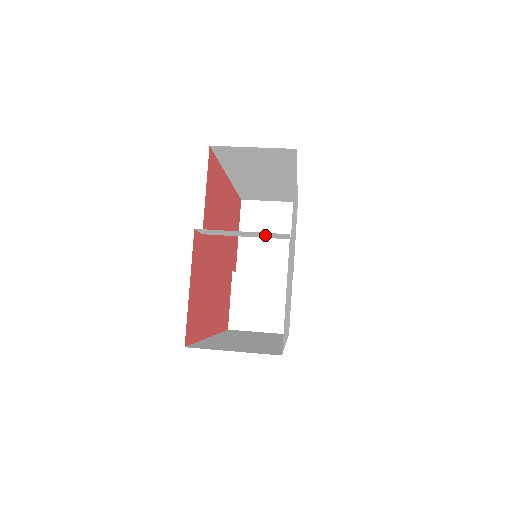
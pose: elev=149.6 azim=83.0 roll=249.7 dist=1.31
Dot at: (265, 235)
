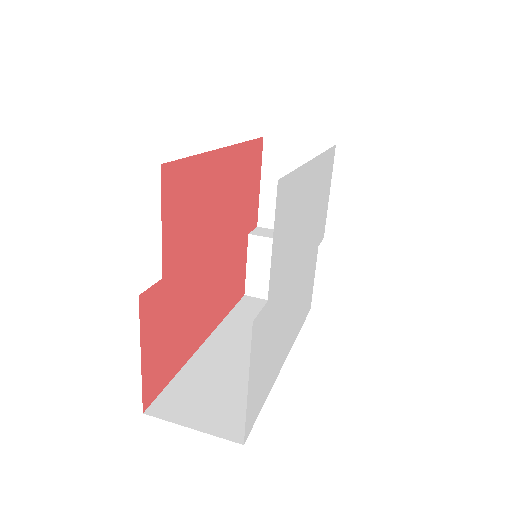
Dot at: occluded
